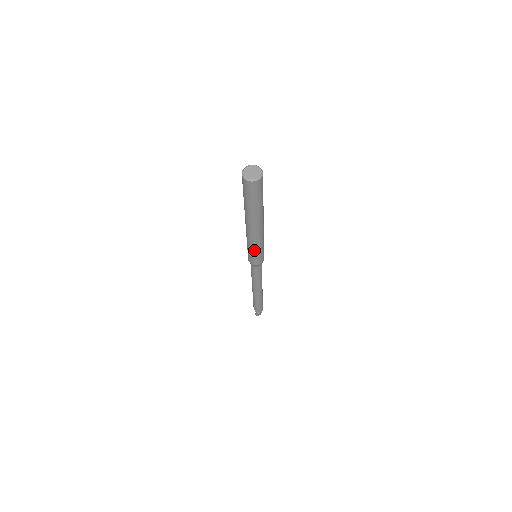
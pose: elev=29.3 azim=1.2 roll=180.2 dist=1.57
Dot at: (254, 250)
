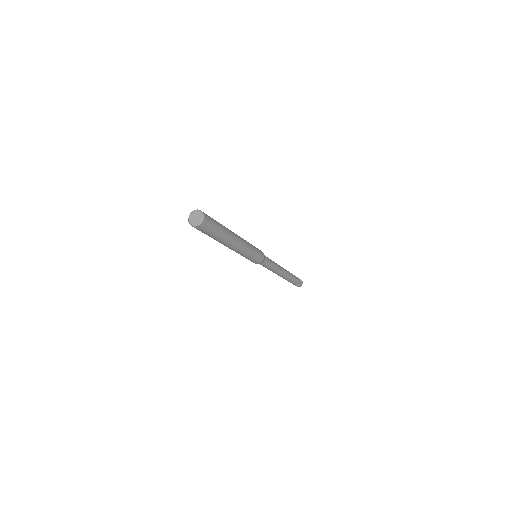
Dot at: (247, 257)
